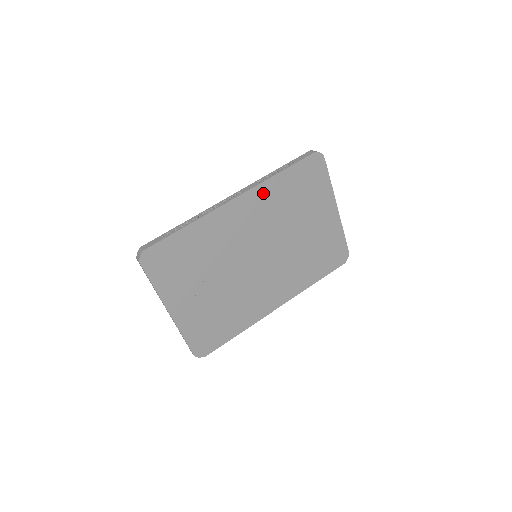
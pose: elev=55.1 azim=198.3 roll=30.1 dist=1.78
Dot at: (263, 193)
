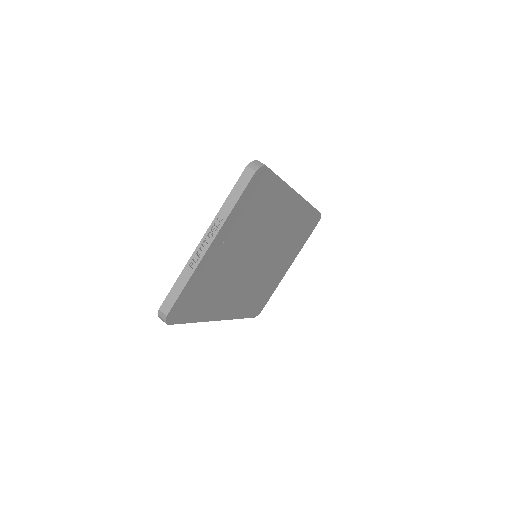
Dot at: (301, 210)
